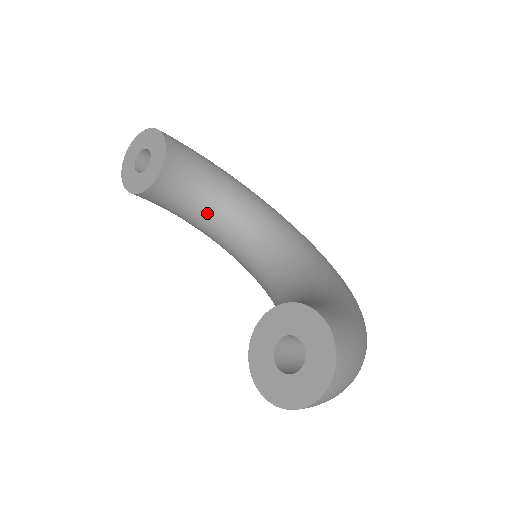
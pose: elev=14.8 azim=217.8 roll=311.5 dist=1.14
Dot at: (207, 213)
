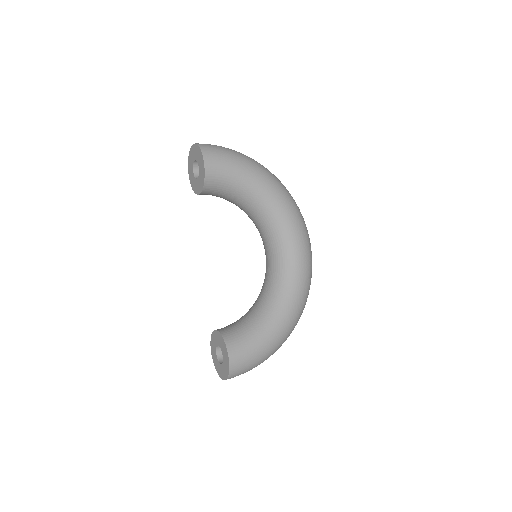
Dot at: (239, 207)
